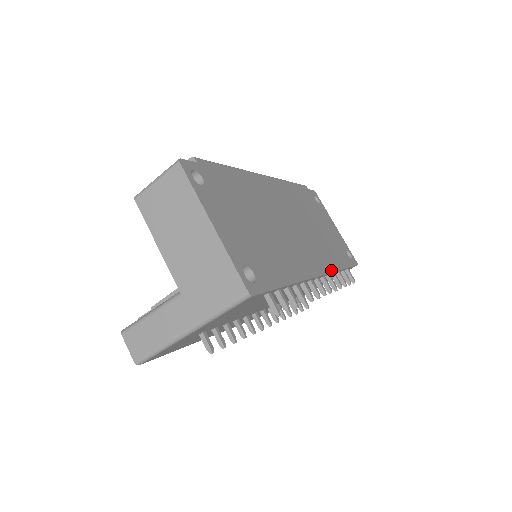
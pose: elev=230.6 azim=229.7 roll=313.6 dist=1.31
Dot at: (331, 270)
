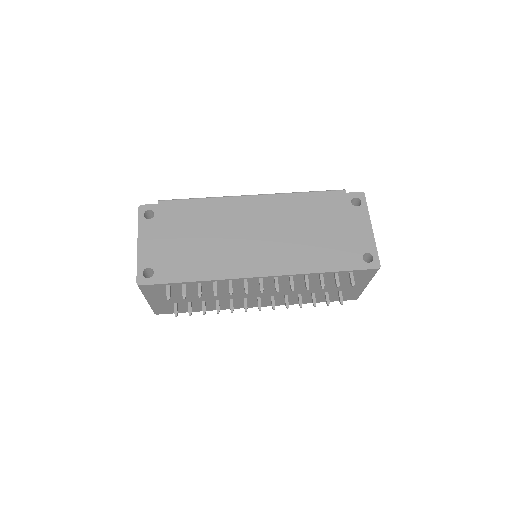
Dot at: (291, 273)
